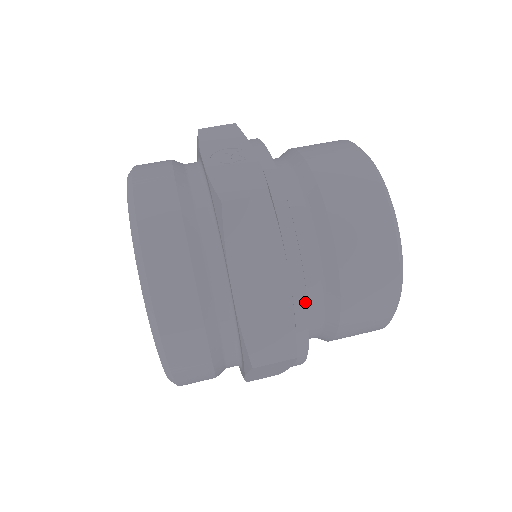
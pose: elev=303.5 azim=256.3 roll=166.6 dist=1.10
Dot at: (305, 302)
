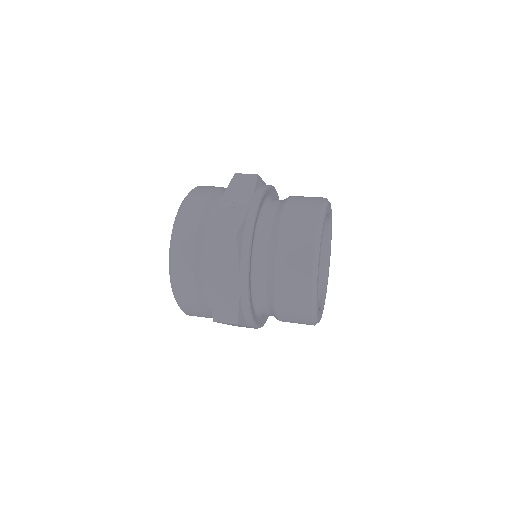
Dot at: (247, 297)
